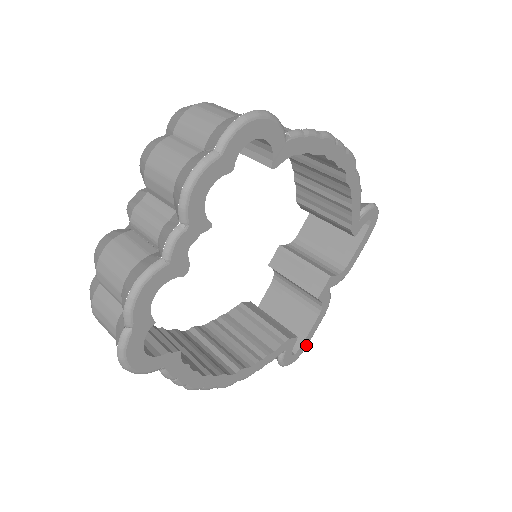
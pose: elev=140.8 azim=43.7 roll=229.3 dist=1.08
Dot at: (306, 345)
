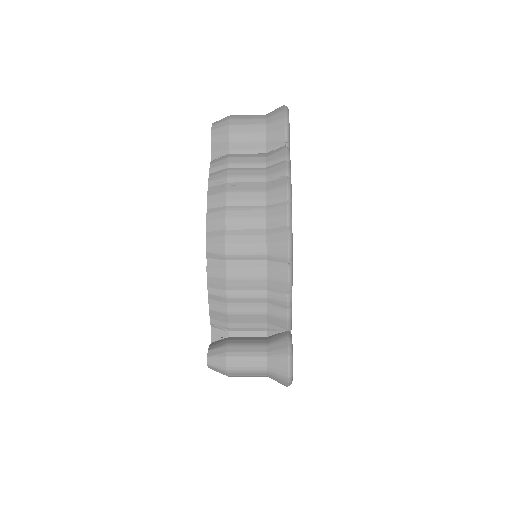
Dot at: occluded
